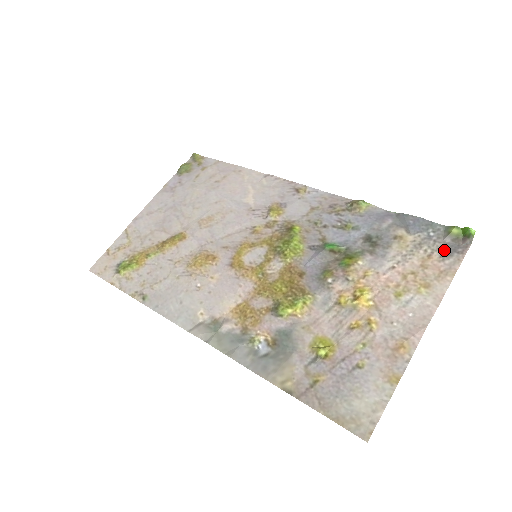
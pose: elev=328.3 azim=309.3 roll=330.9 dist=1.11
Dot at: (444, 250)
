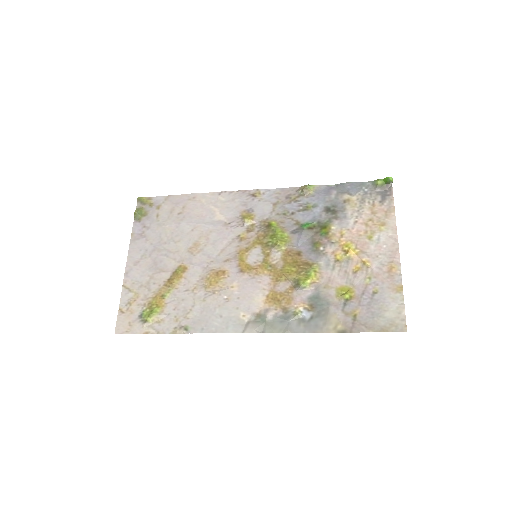
Dot at: (379, 197)
